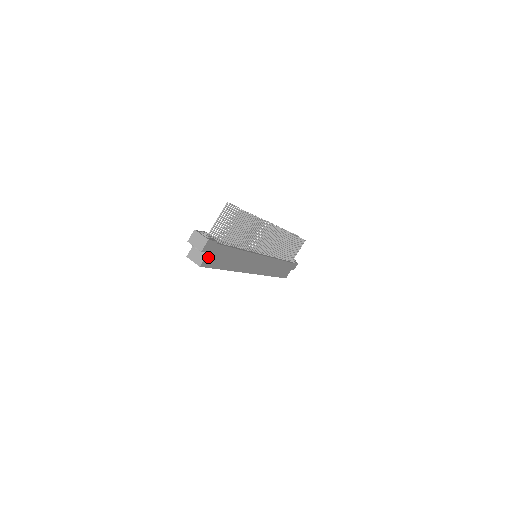
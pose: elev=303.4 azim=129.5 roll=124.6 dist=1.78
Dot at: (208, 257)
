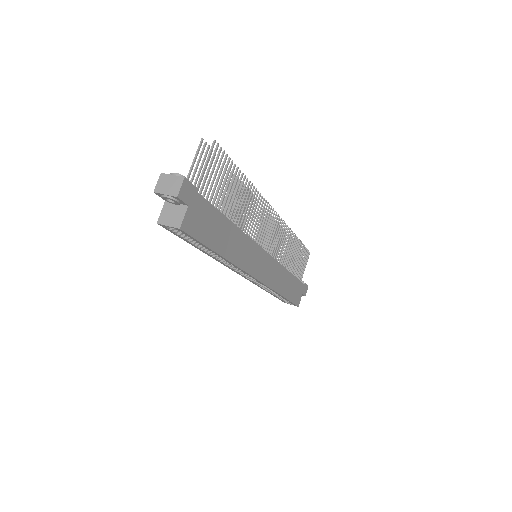
Dot at: (189, 215)
